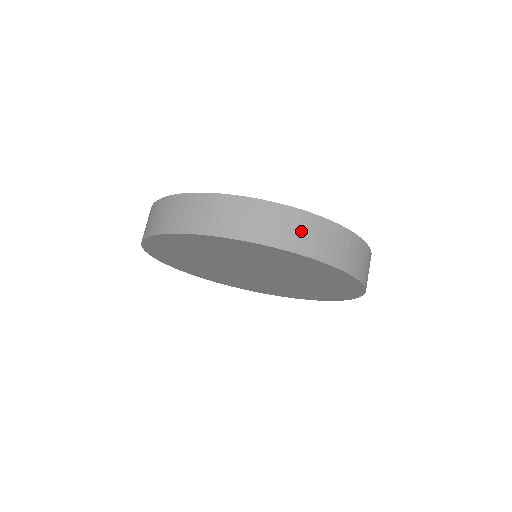
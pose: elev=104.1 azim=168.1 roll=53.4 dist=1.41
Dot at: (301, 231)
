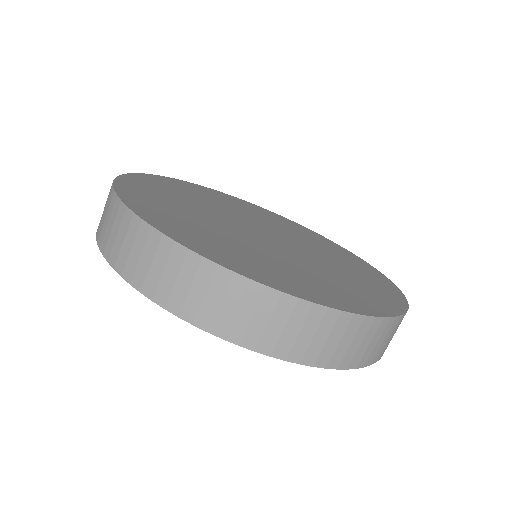
Dot at: (210, 296)
